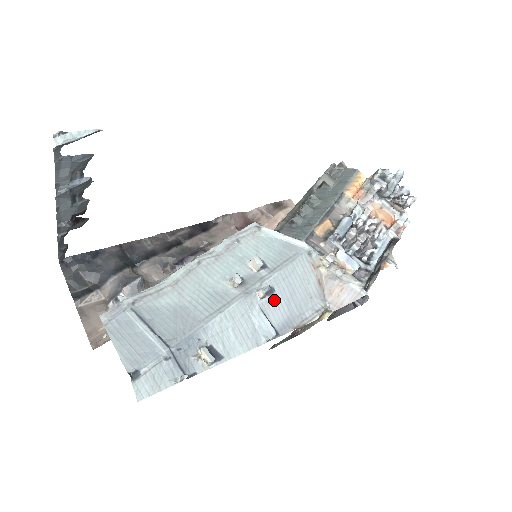
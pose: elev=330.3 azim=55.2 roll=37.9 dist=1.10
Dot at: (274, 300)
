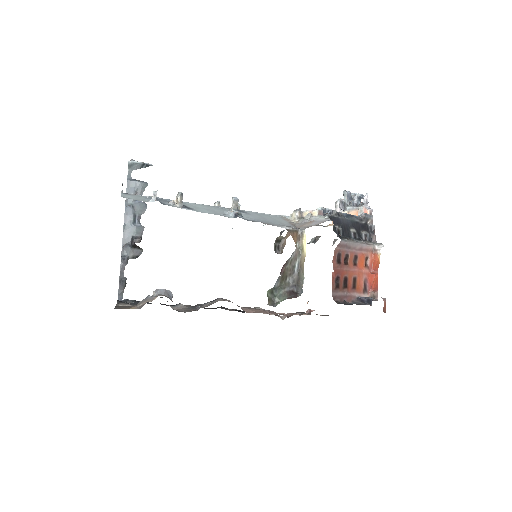
Dot at: (246, 215)
